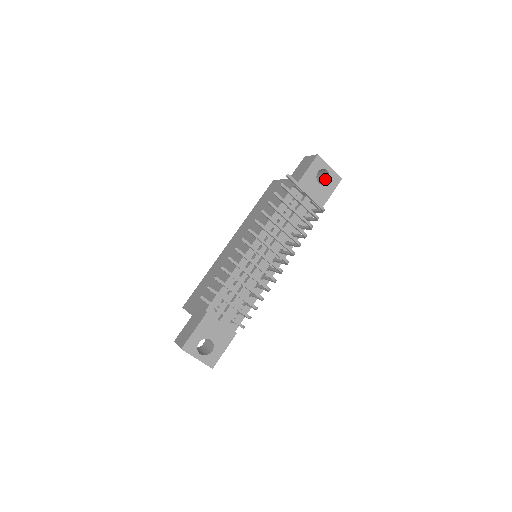
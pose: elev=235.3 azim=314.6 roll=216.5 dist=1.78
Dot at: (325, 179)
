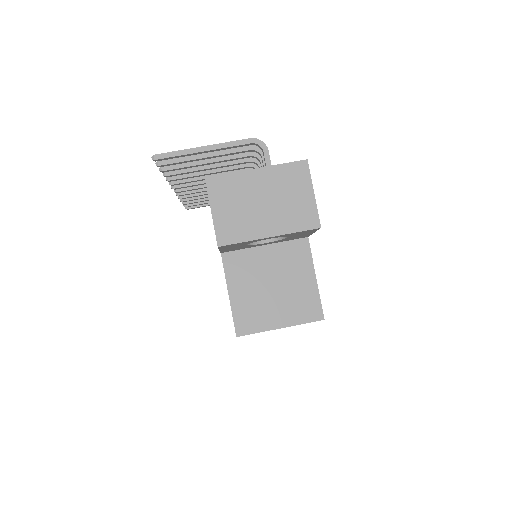
Dot at: occluded
